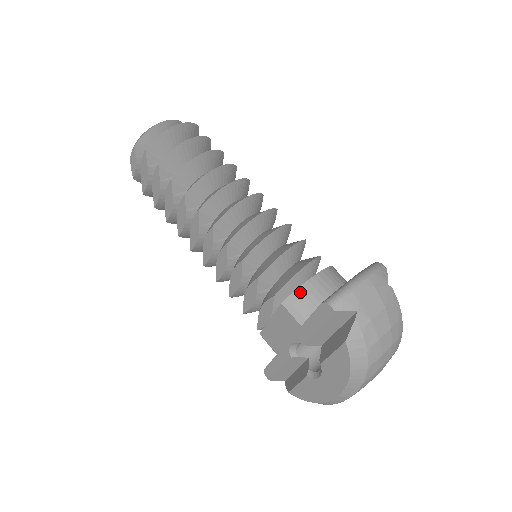
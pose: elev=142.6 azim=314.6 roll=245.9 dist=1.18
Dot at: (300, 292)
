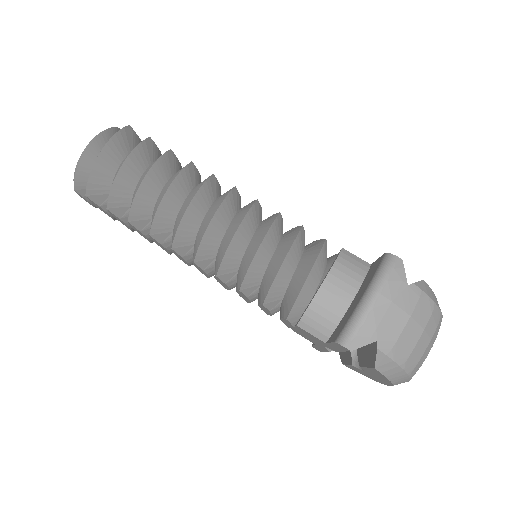
Dot at: (312, 310)
